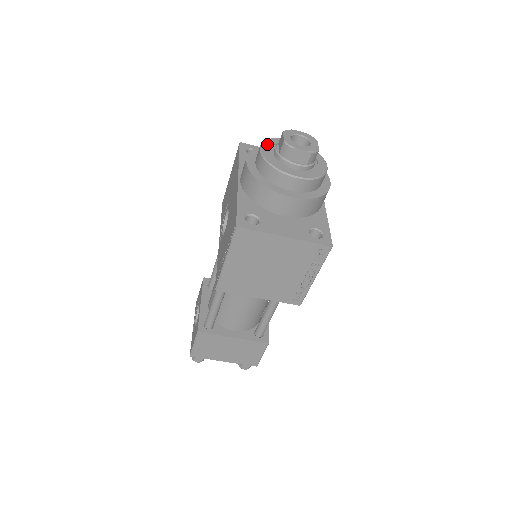
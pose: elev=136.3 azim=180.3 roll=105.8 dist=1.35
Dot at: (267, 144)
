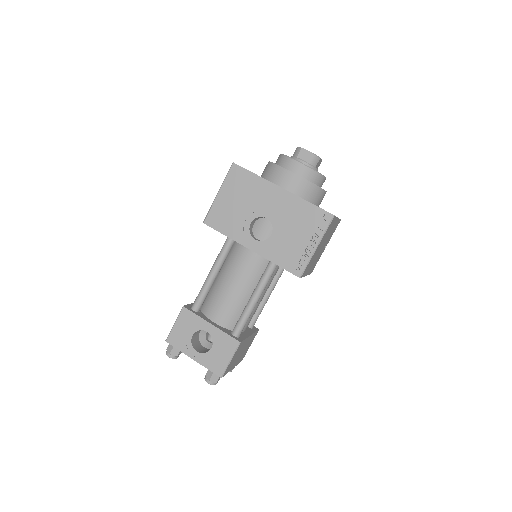
Dot at: (292, 158)
